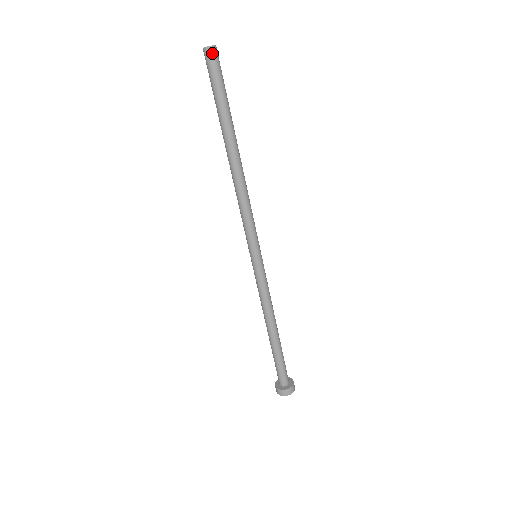
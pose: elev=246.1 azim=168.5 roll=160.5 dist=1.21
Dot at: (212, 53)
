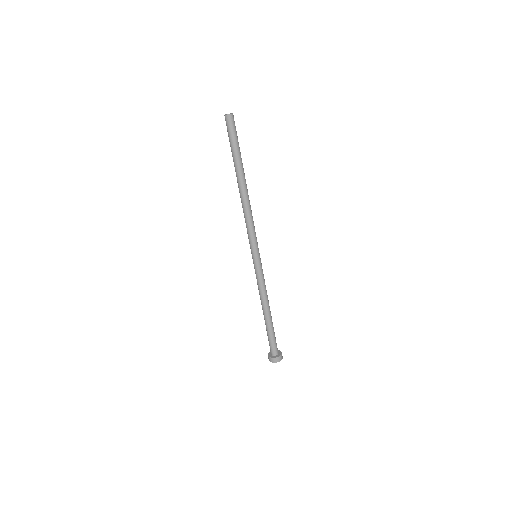
Dot at: (229, 119)
